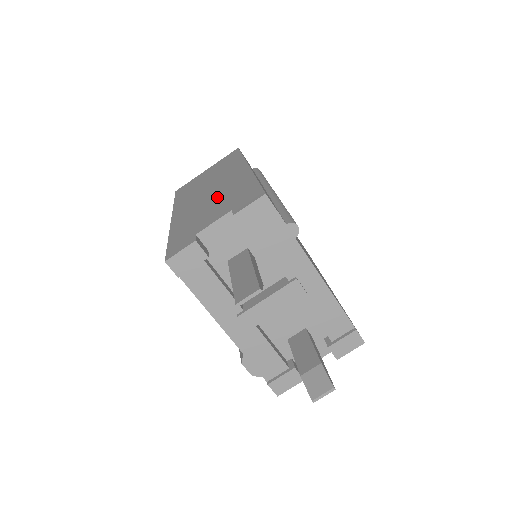
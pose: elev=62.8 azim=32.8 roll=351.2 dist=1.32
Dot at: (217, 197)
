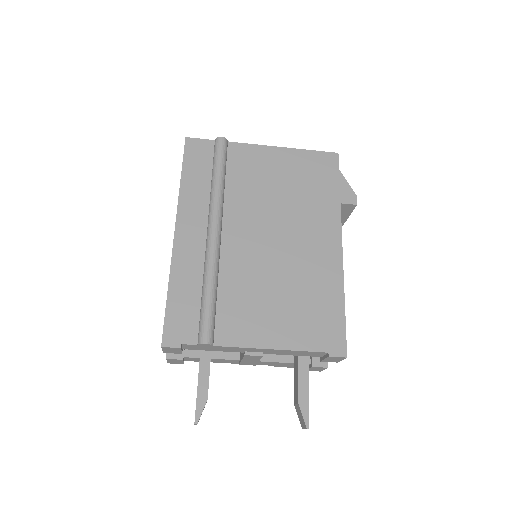
Dot at: occluded
